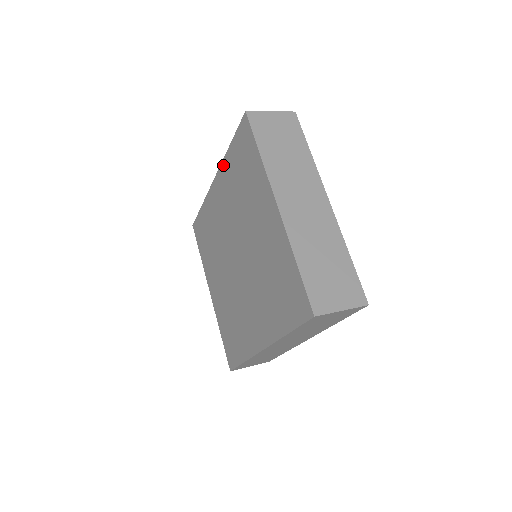
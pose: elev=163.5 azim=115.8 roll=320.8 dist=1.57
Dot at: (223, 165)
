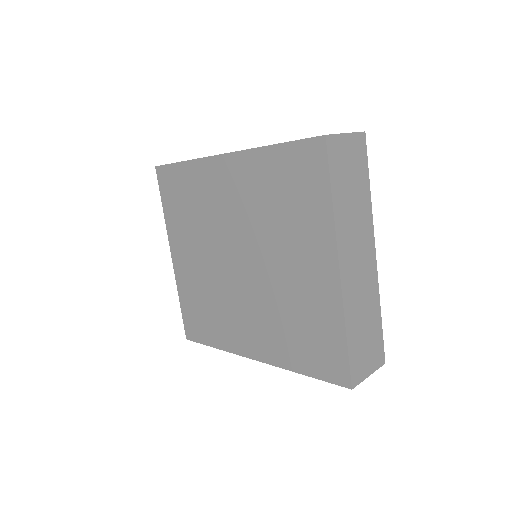
Dot at: (250, 155)
